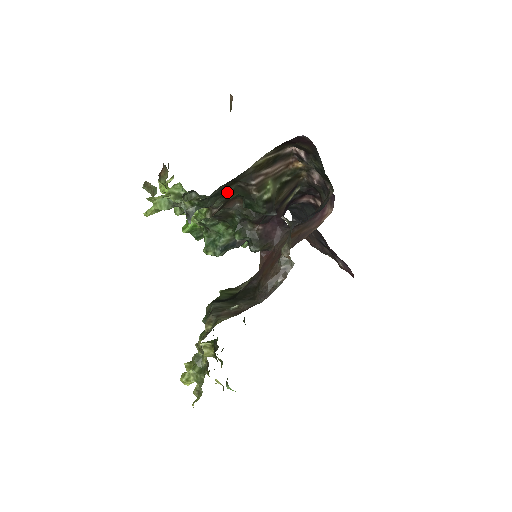
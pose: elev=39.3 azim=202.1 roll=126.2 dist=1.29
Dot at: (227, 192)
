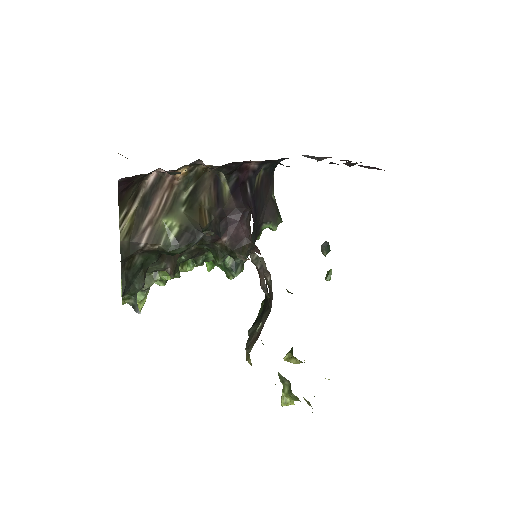
Dot at: (141, 264)
